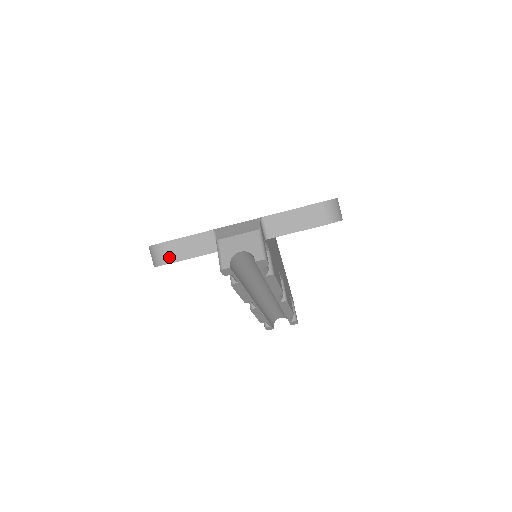
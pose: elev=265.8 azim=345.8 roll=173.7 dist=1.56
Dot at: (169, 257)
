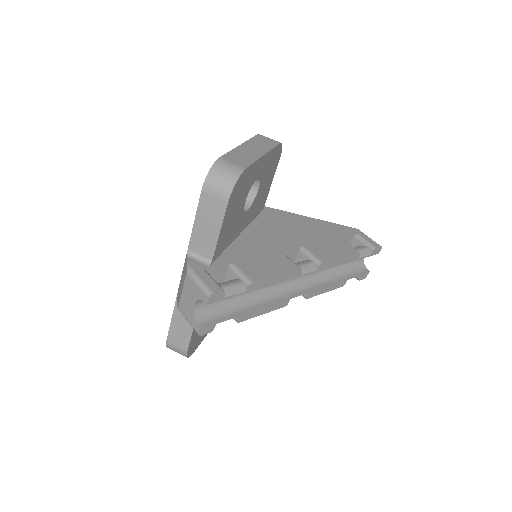
Dot at: (182, 346)
